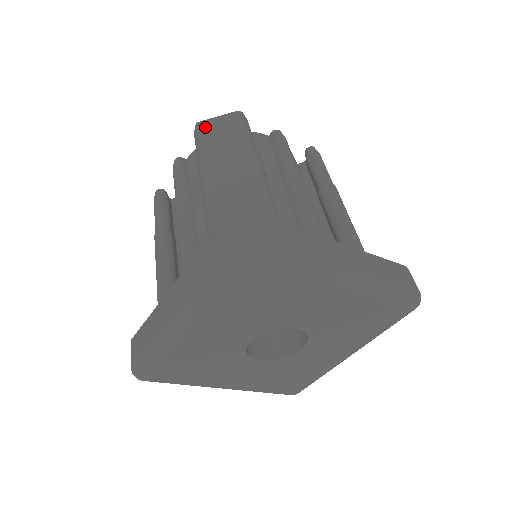
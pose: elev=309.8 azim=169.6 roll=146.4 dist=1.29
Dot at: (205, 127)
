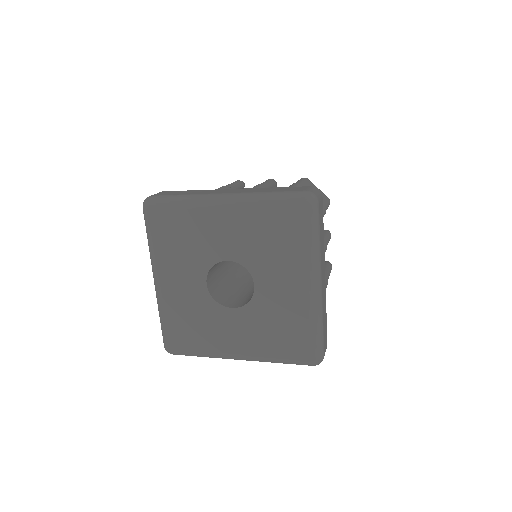
Dot at: occluded
